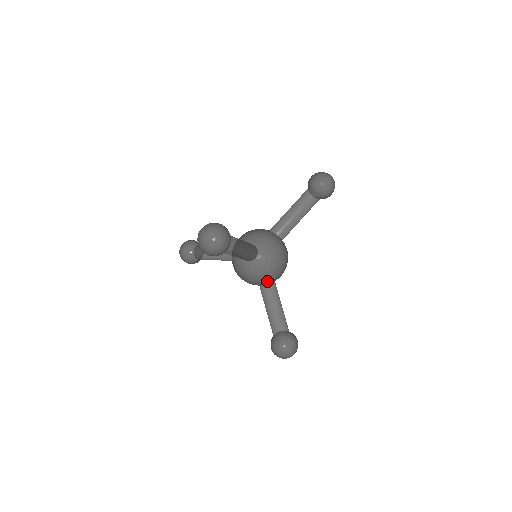
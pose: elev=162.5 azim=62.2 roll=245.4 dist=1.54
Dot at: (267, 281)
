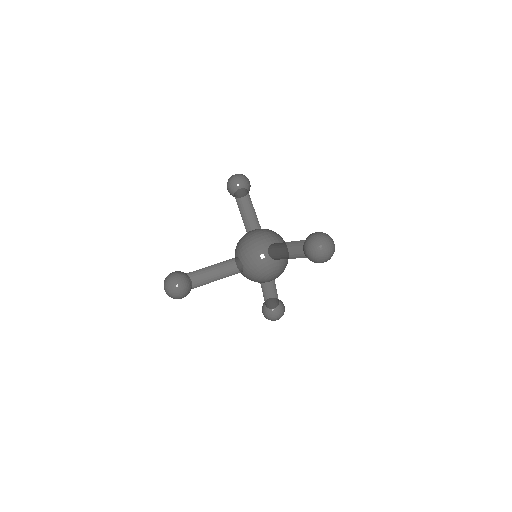
Dot at: occluded
